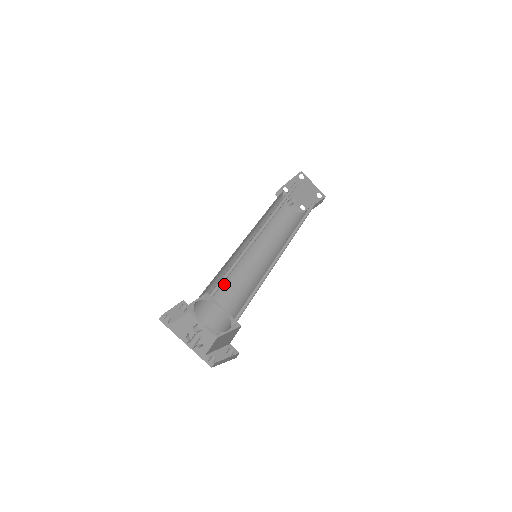
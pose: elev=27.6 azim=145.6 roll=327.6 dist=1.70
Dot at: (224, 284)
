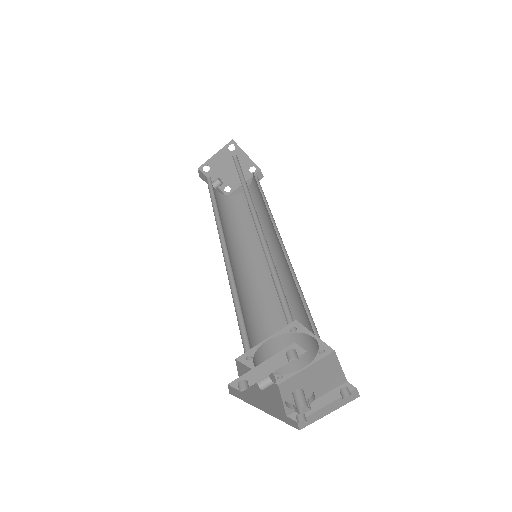
Dot at: (241, 307)
